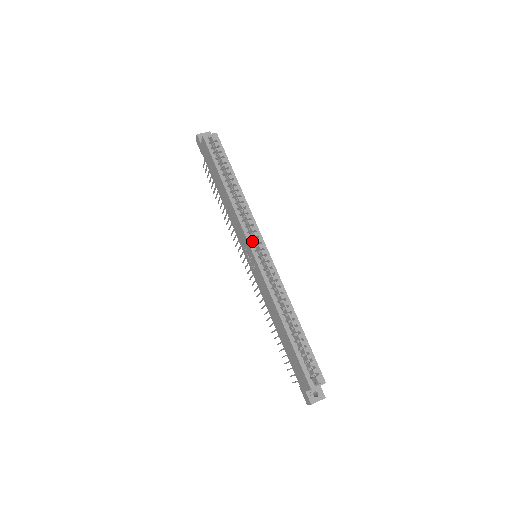
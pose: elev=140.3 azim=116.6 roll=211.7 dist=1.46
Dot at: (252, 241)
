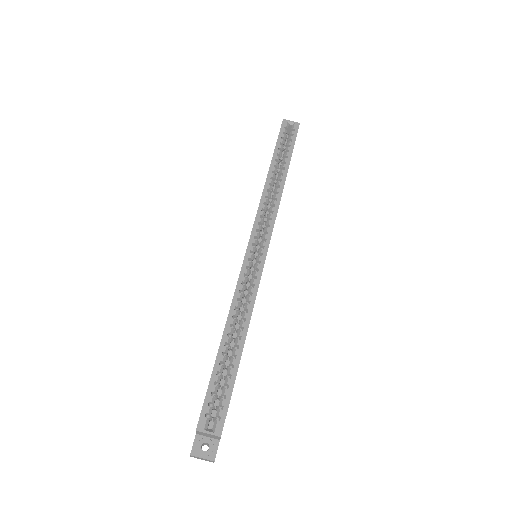
Dot at: (257, 233)
